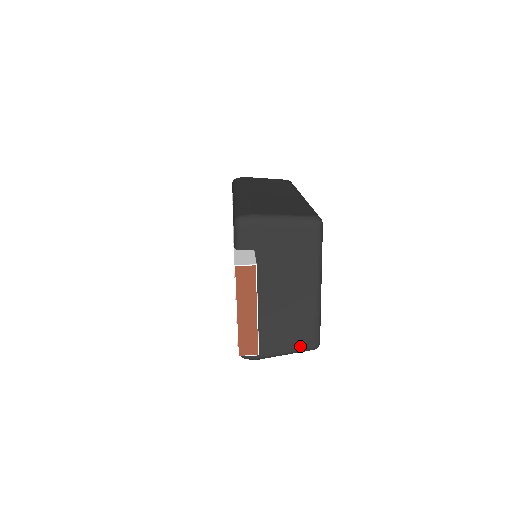
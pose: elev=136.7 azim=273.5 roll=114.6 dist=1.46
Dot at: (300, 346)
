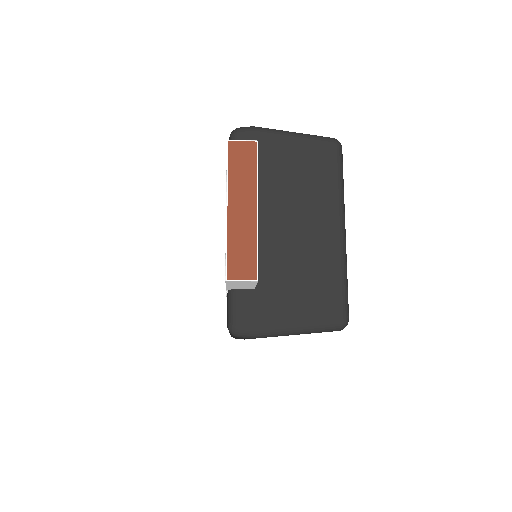
Dot at: (320, 316)
